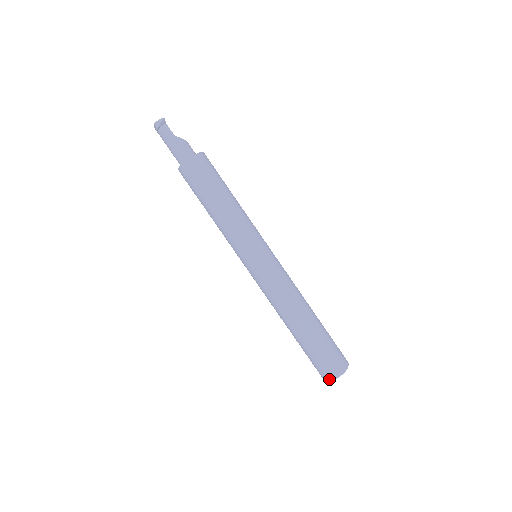
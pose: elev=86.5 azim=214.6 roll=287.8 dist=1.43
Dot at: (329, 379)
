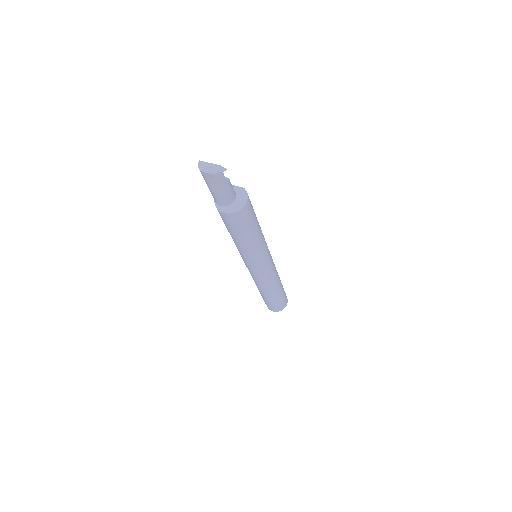
Dot at: occluded
